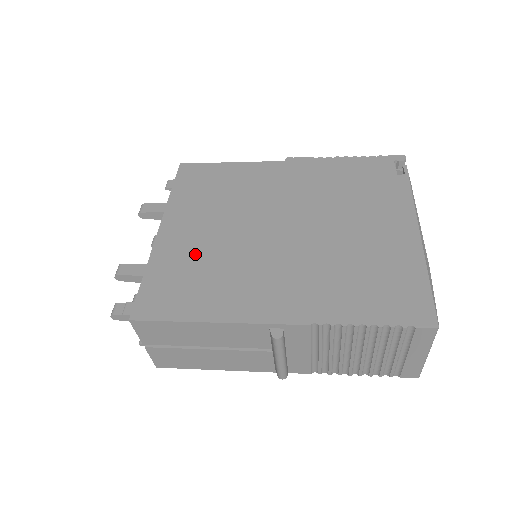
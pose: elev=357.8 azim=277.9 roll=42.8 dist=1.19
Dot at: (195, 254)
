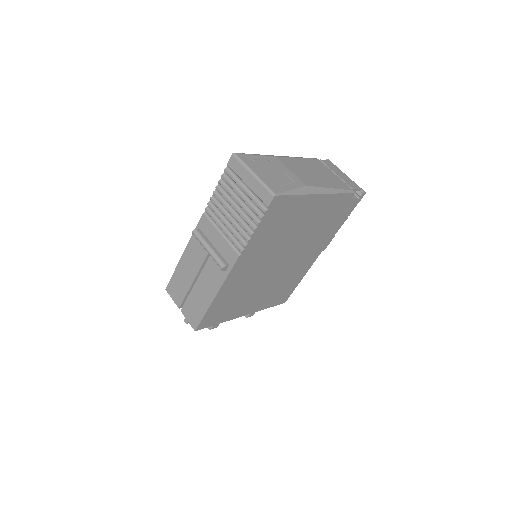
Dot at: occluded
